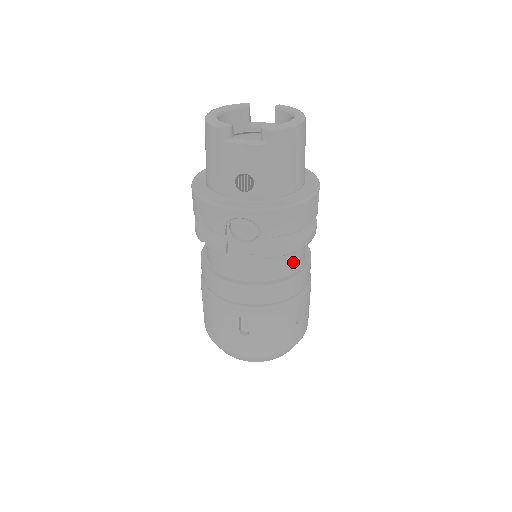
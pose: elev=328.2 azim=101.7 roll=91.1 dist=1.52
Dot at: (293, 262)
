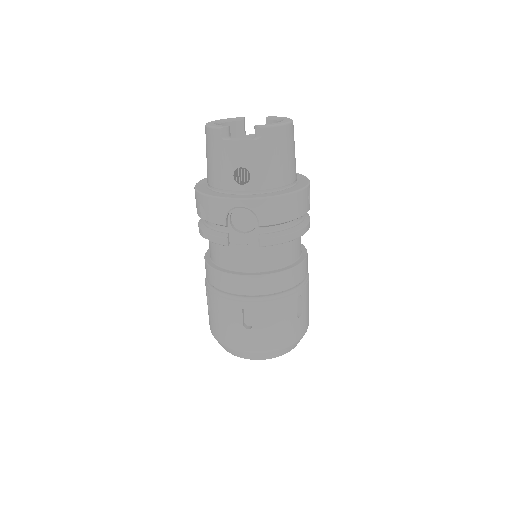
Dot at: (290, 254)
